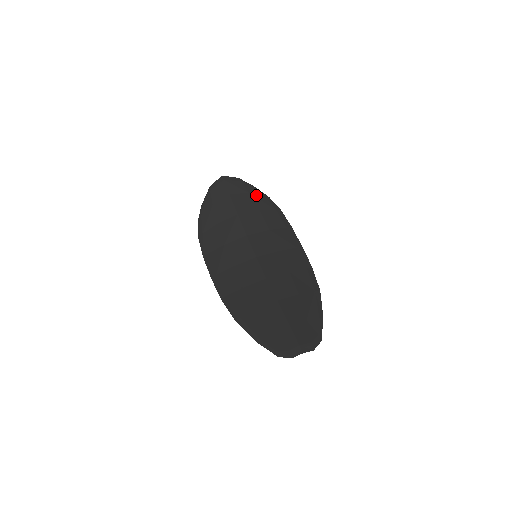
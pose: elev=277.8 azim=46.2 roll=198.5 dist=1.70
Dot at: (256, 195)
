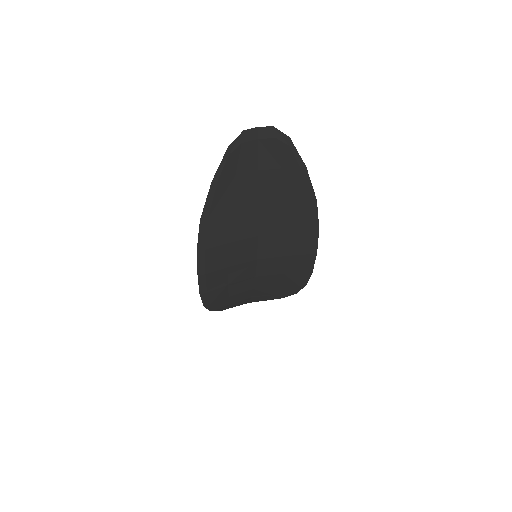
Dot at: occluded
